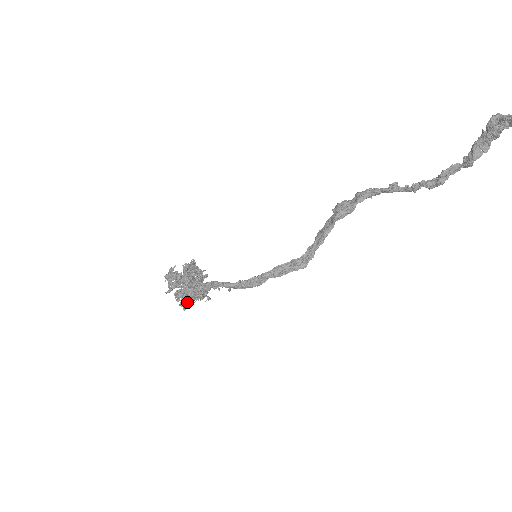
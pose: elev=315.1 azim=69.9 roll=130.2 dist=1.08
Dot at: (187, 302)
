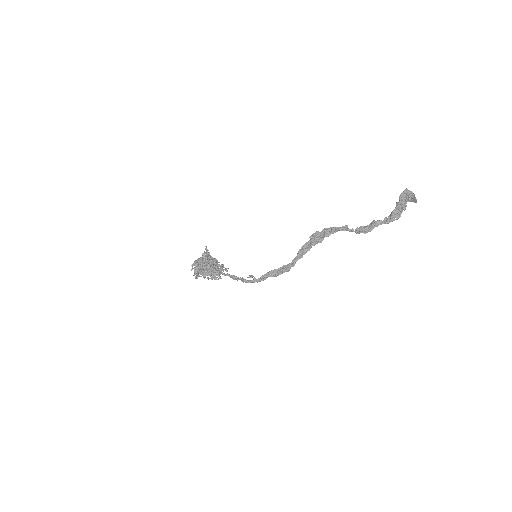
Dot at: occluded
